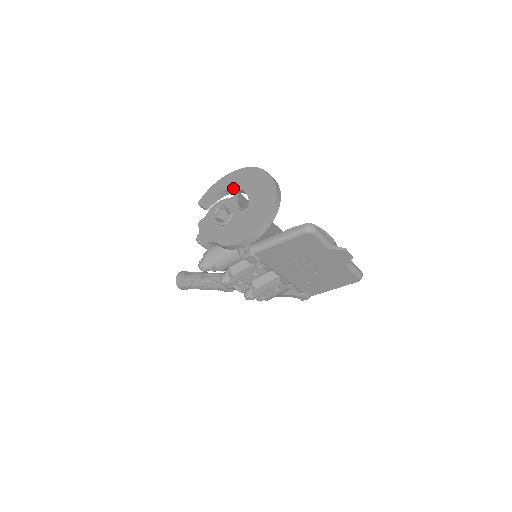
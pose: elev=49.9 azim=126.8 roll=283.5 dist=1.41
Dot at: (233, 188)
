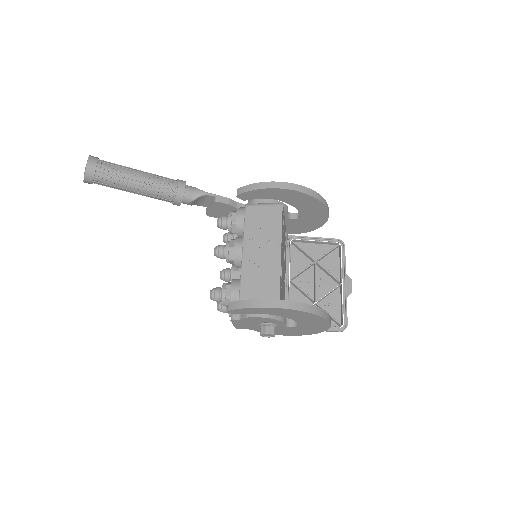
Dot at: occluded
